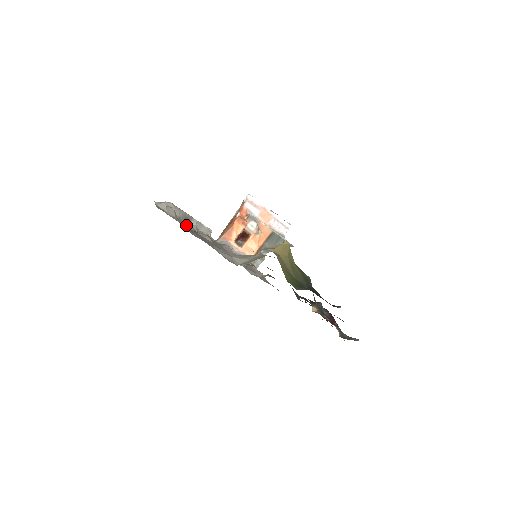
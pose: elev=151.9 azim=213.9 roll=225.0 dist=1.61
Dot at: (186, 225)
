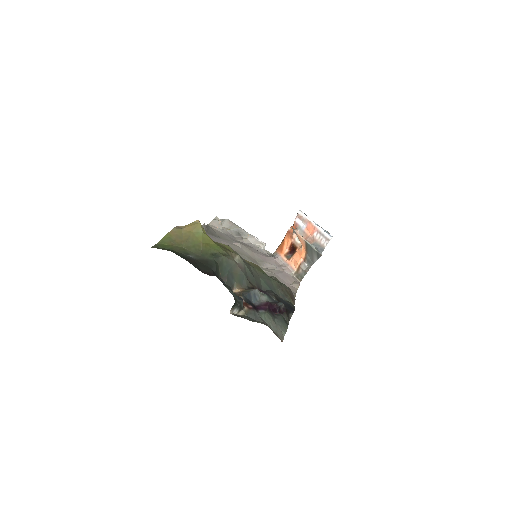
Dot at: occluded
